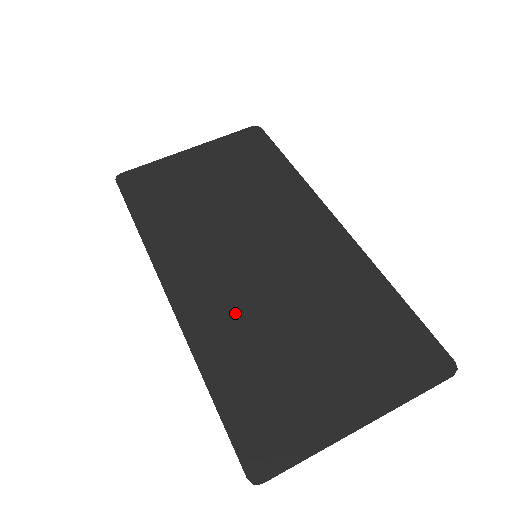
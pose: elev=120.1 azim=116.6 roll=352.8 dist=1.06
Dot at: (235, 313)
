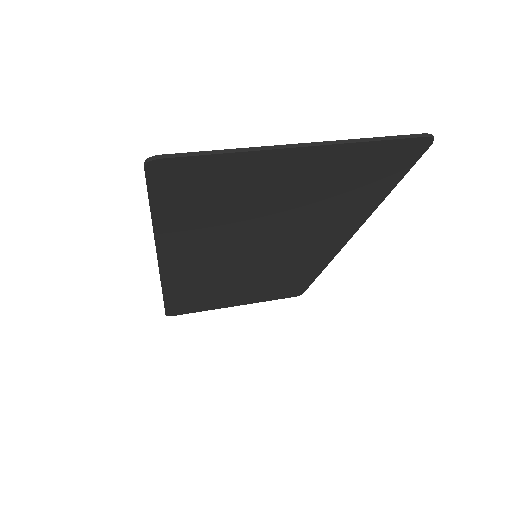
Dot at: (213, 240)
